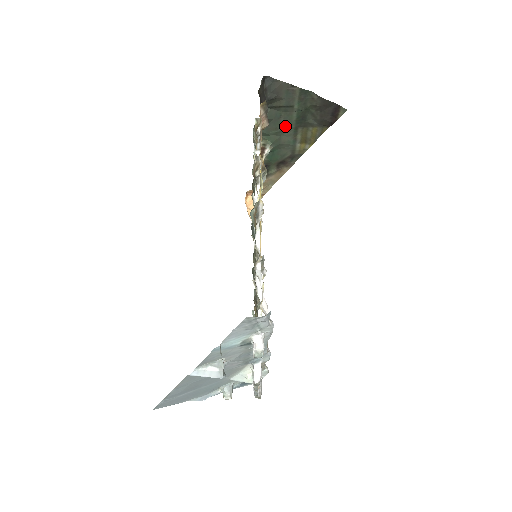
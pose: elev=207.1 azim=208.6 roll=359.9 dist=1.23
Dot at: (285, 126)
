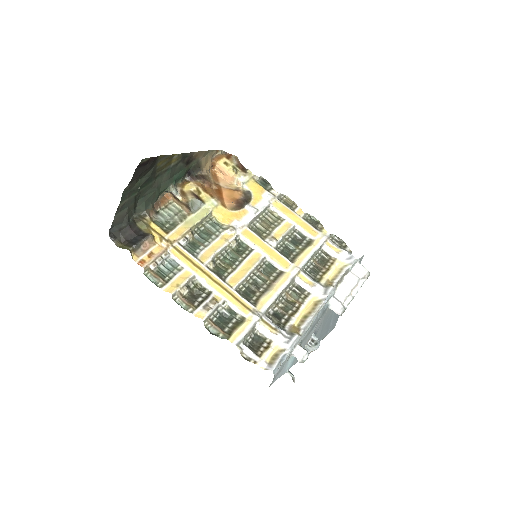
Dot at: (153, 187)
